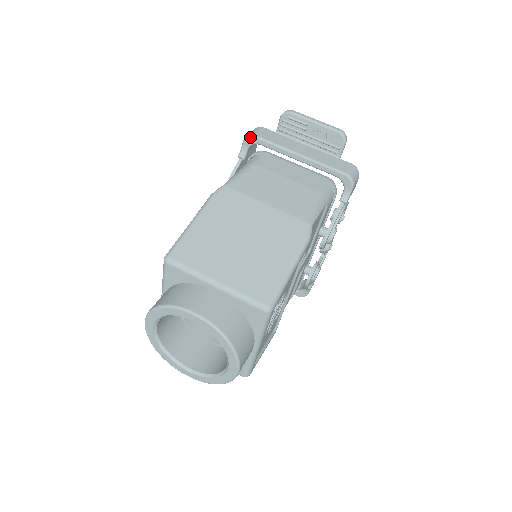
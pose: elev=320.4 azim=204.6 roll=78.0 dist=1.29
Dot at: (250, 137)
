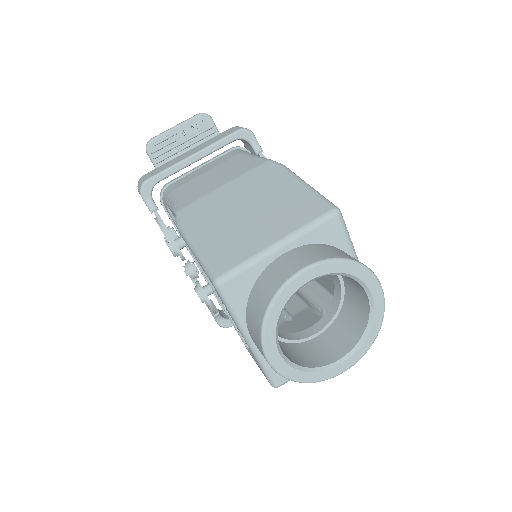
Dot at: (144, 185)
